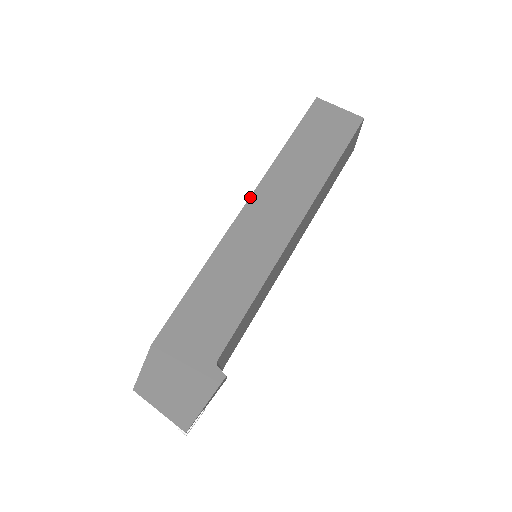
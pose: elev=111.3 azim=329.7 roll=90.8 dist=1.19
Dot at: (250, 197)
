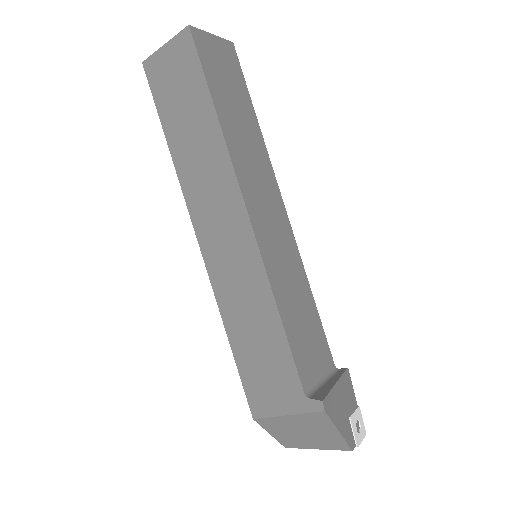
Dot at: occluded
